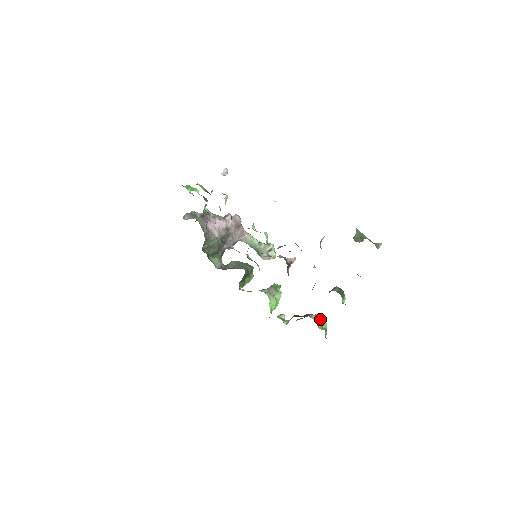
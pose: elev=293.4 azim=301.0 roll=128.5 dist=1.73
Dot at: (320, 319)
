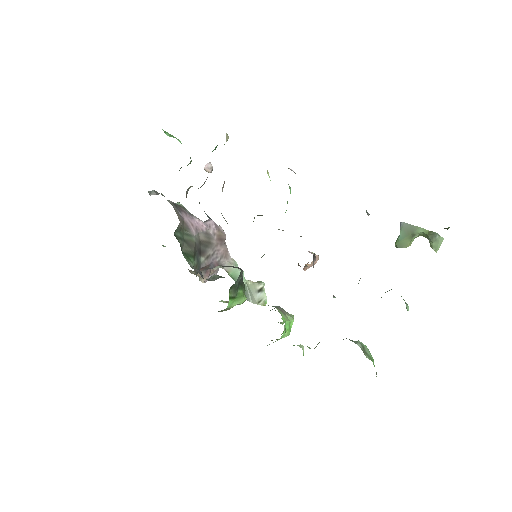
Dot at: (364, 349)
